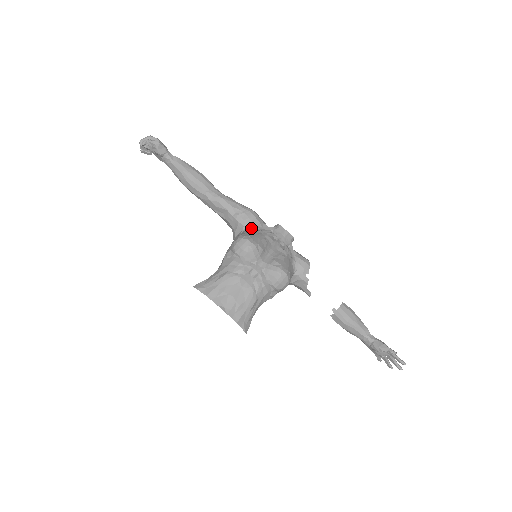
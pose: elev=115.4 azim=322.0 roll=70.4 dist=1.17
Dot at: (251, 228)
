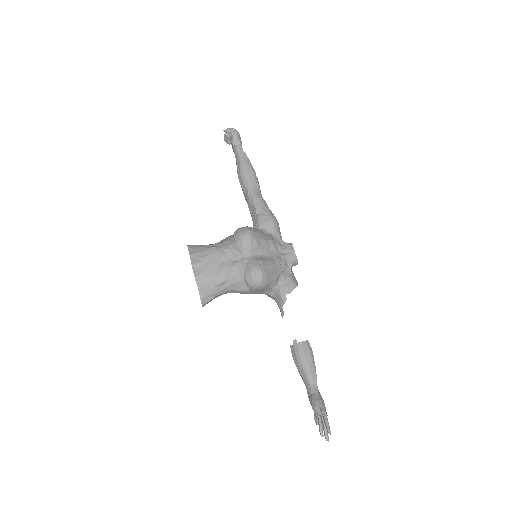
Dot at: (264, 230)
